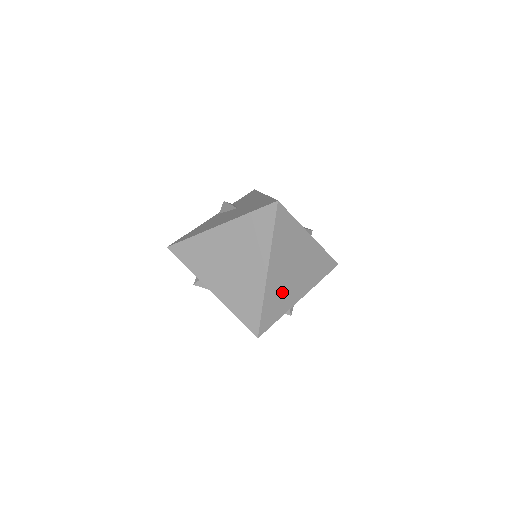
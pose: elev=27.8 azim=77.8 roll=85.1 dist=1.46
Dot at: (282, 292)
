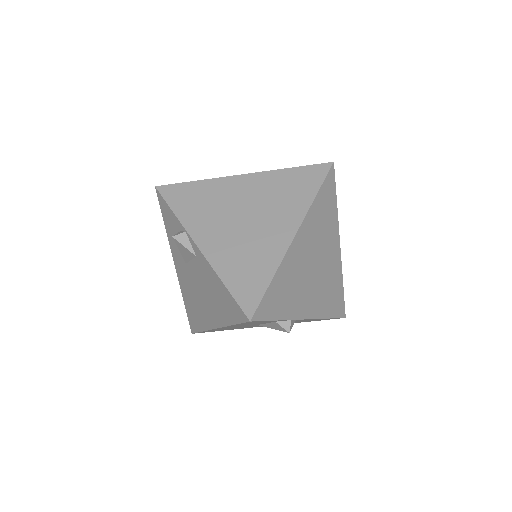
Dot at: (295, 284)
